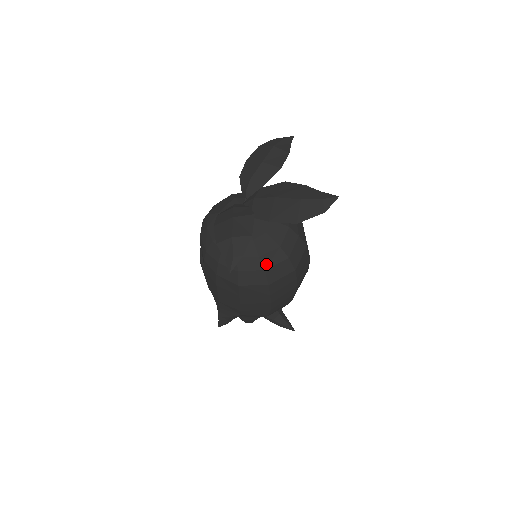
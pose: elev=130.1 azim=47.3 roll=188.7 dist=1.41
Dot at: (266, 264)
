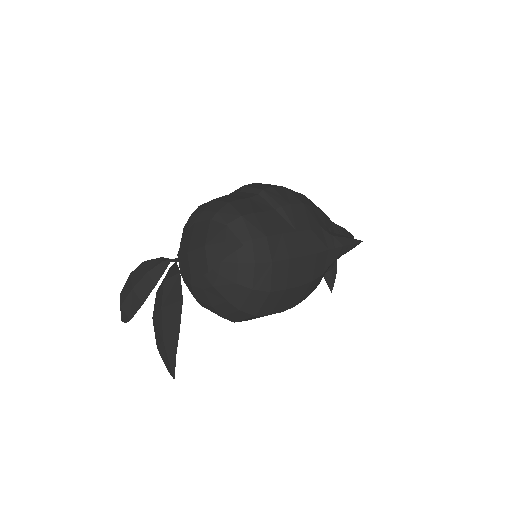
Dot at: (202, 304)
